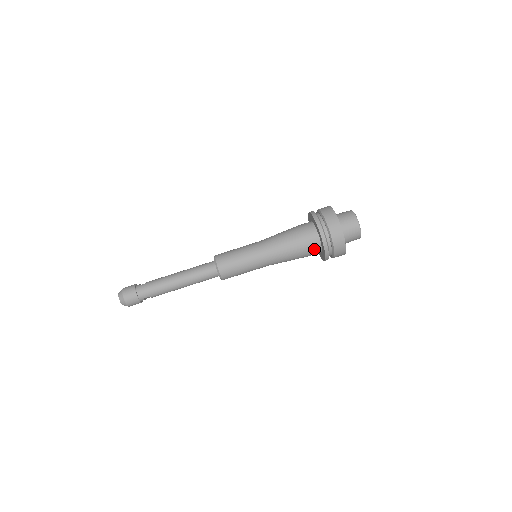
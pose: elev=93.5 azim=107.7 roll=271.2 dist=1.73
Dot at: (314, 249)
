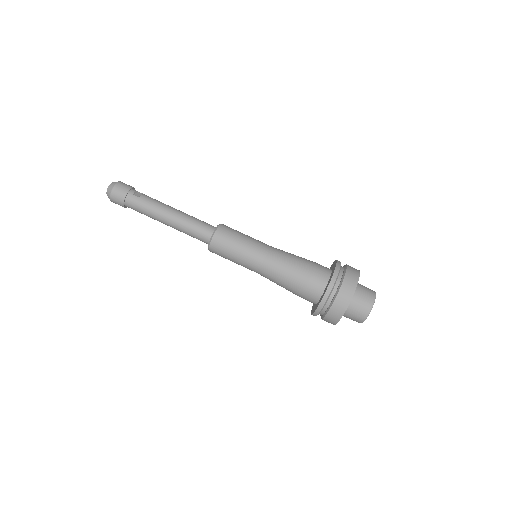
Dot at: (308, 300)
